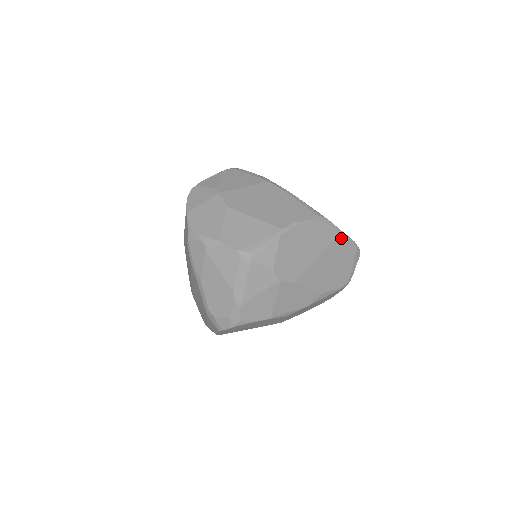
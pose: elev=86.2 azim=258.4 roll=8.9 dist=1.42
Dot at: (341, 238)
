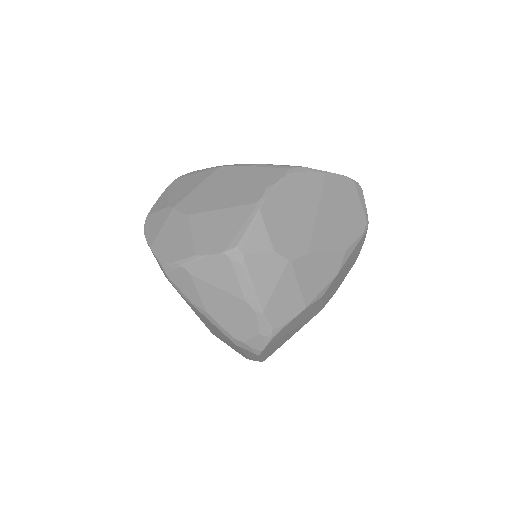
Dot at: (330, 180)
